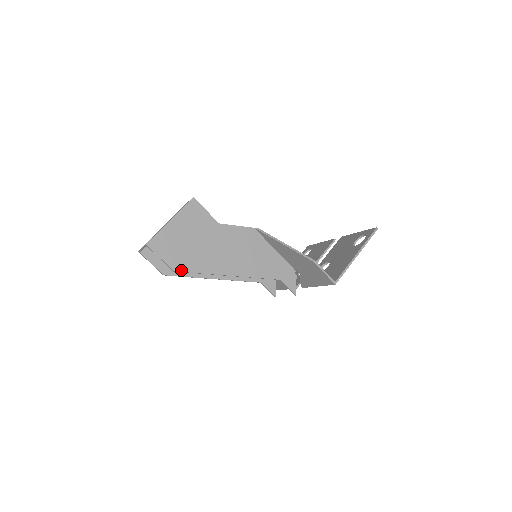
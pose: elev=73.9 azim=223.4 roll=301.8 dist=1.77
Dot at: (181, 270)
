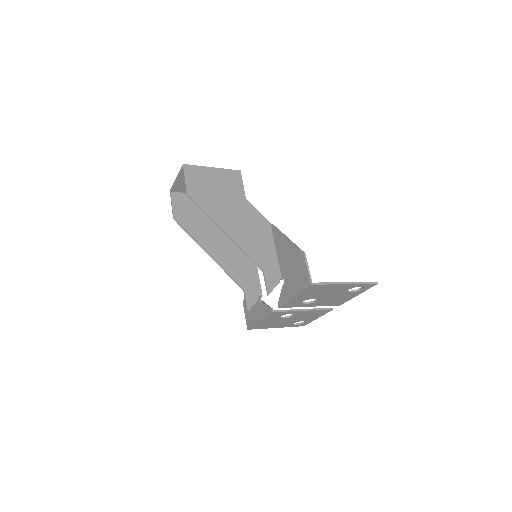
Dot at: (193, 197)
